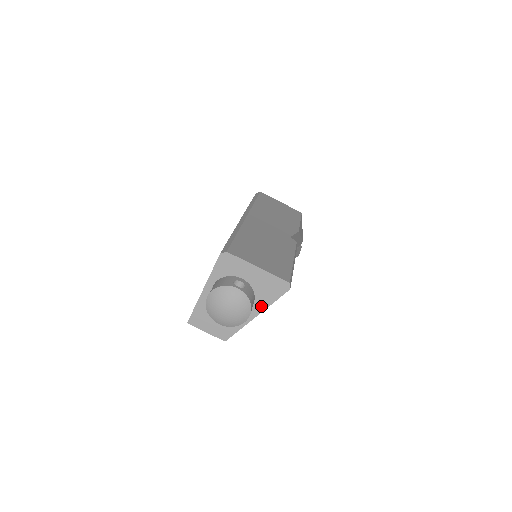
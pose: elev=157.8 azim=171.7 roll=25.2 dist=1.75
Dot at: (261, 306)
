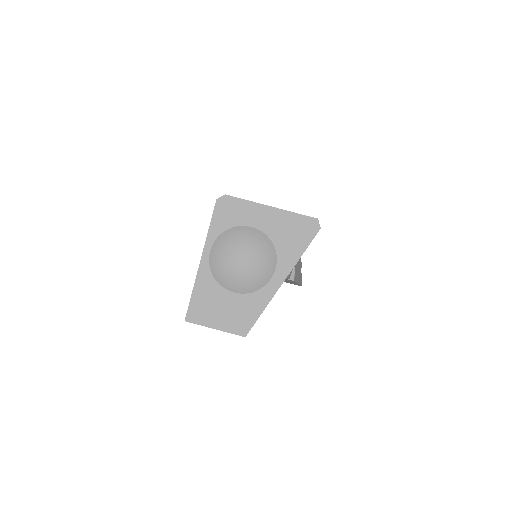
Dot at: (286, 264)
